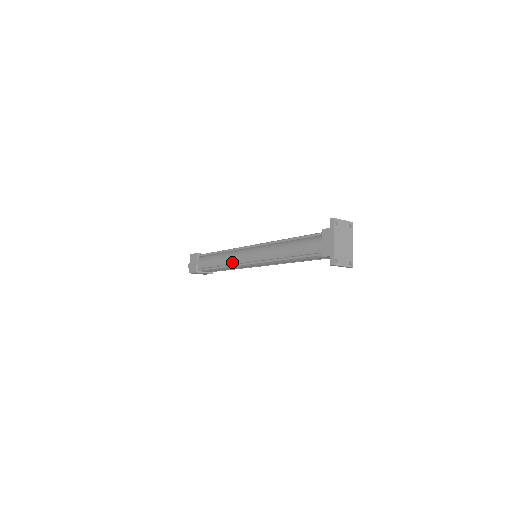
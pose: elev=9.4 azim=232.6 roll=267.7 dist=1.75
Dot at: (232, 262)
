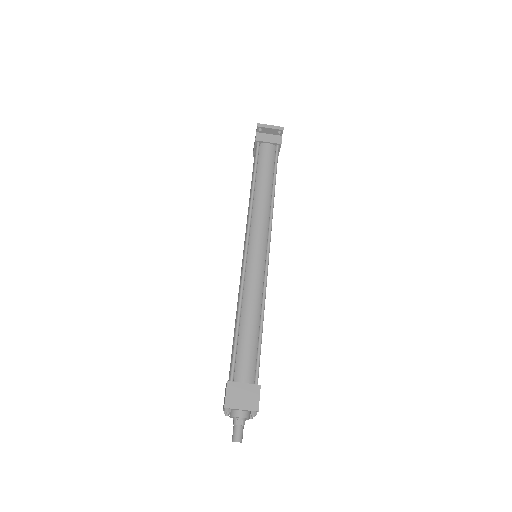
Dot at: occluded
